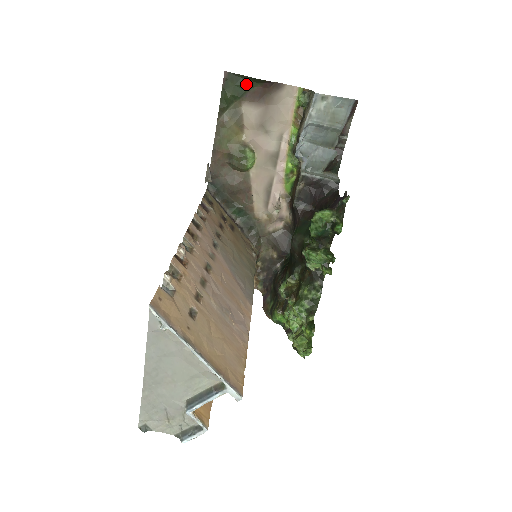
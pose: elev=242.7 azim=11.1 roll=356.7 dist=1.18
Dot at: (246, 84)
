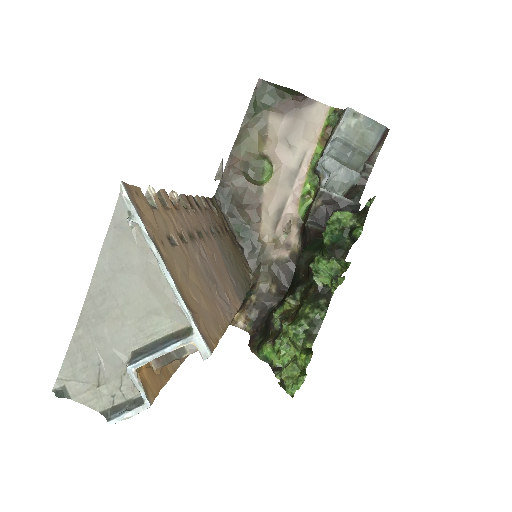
Dot at: (278, 94)
